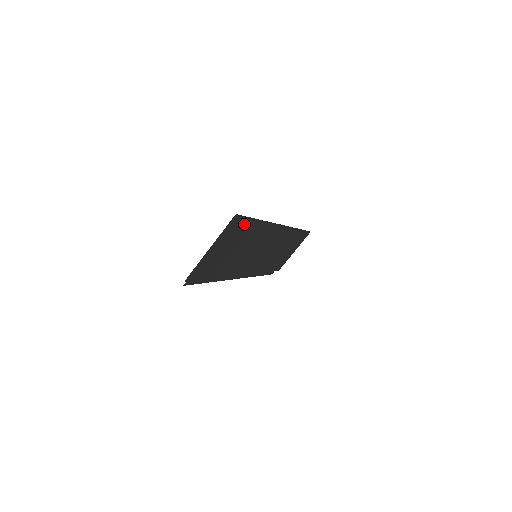
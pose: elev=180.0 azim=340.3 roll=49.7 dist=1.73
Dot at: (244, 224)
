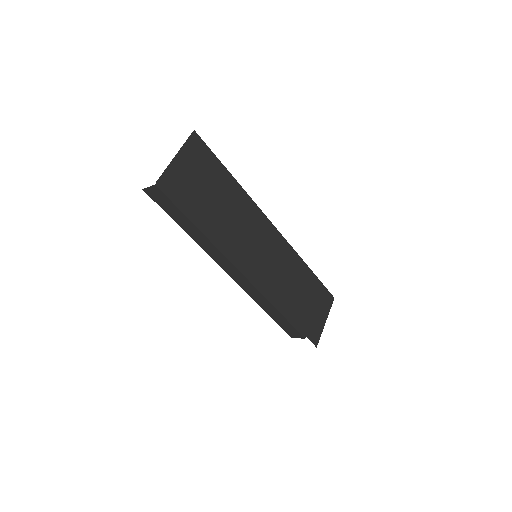
Dot at: (212, 161)
